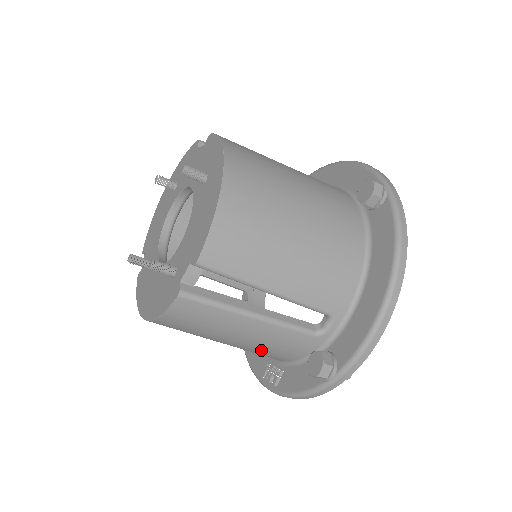
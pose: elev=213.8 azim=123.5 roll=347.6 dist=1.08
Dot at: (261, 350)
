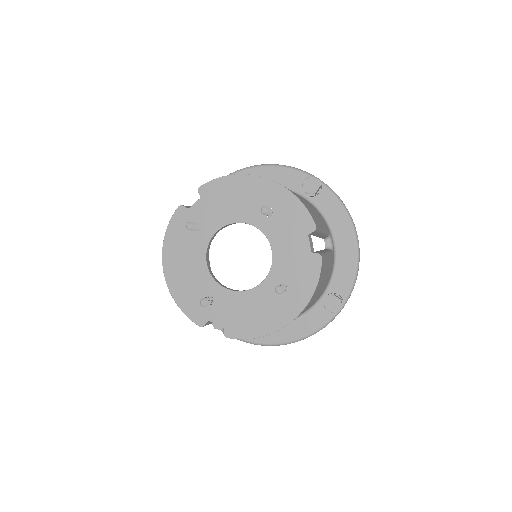
Dot at: occluded
